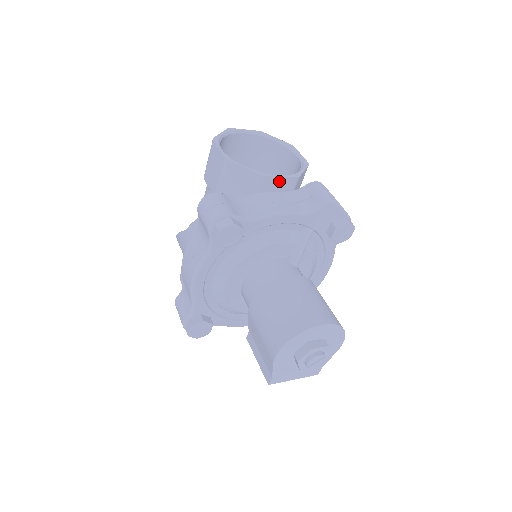
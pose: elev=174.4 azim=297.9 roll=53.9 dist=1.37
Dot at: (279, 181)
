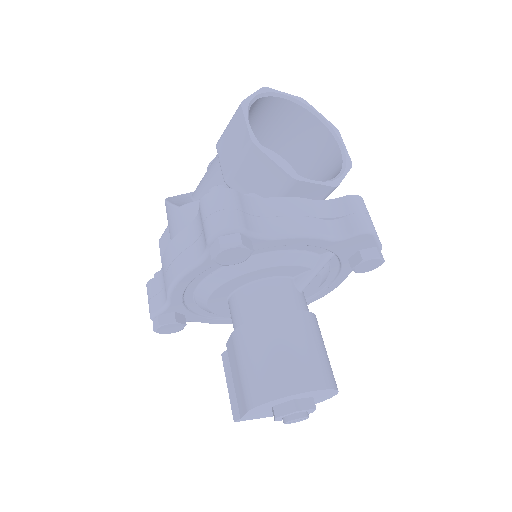
Dot at: (312, 187)
